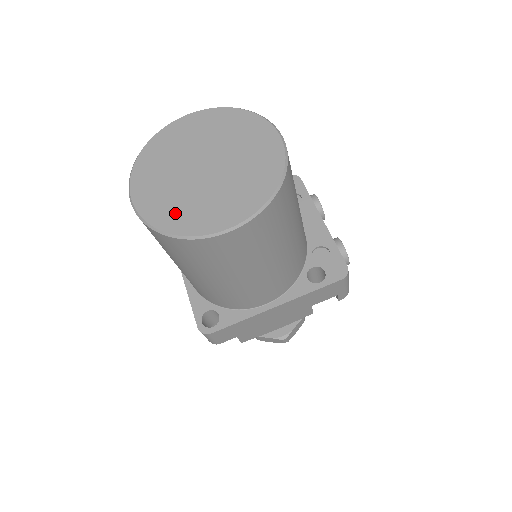
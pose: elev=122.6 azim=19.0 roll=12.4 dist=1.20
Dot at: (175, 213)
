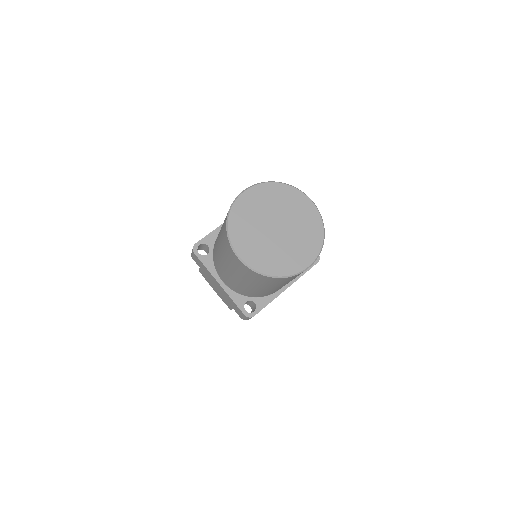
Dot at: (273, 263)
